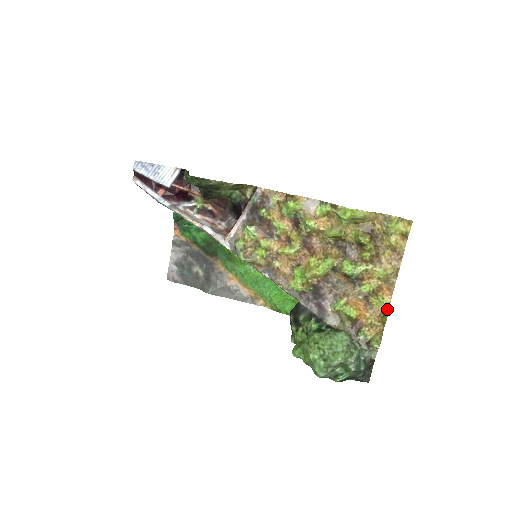
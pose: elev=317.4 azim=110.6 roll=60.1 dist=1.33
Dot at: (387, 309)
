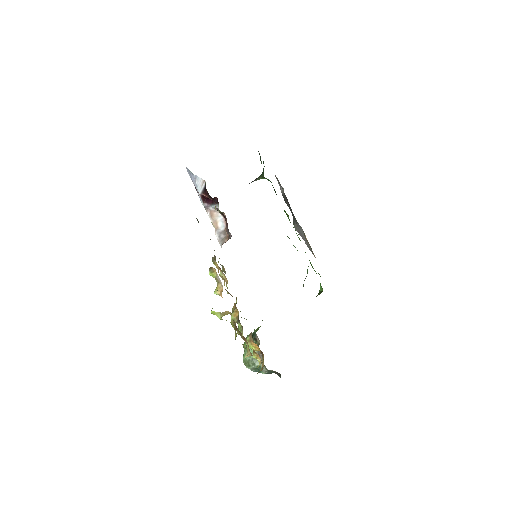
Dot at: (259, 364)
